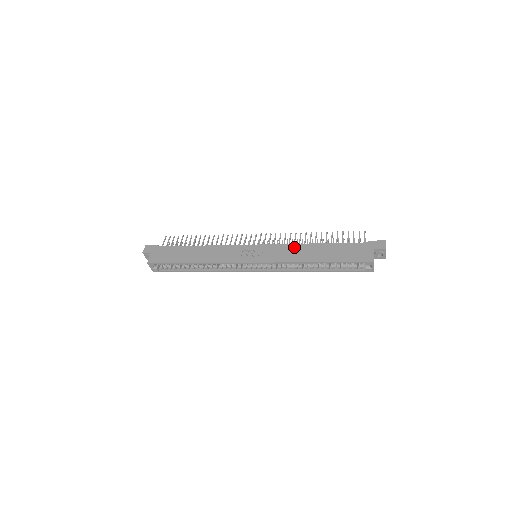
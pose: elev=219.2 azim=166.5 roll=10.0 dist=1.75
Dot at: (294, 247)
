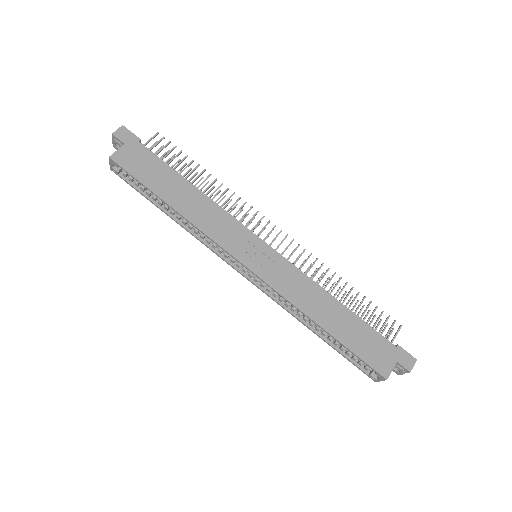
Dot at: (310, 285)
